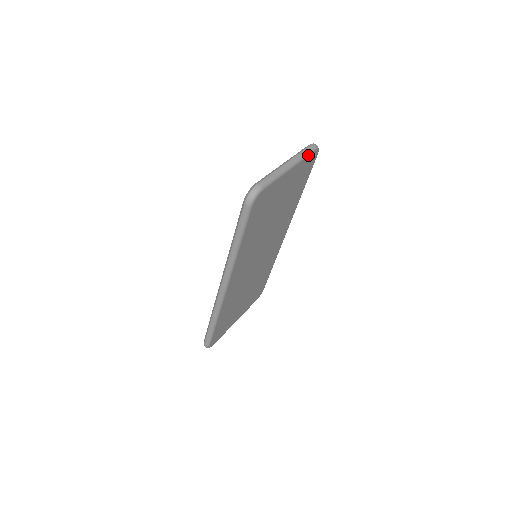
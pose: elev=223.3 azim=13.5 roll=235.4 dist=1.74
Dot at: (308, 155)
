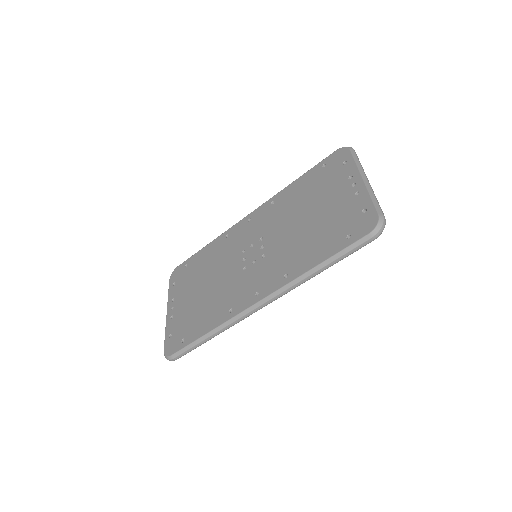
Dot at: occluded
